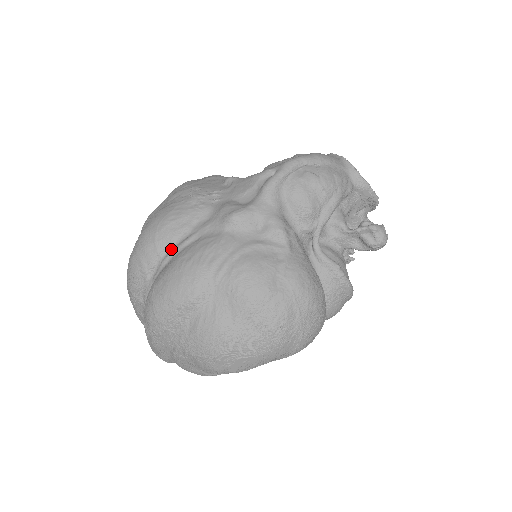
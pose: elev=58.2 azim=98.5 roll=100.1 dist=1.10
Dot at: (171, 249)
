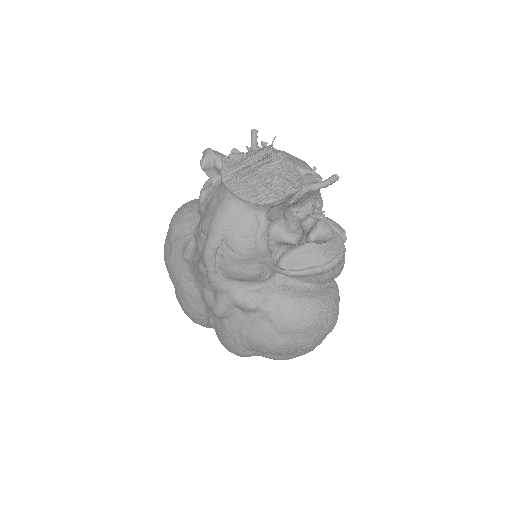
Dot at: (208, 324)
